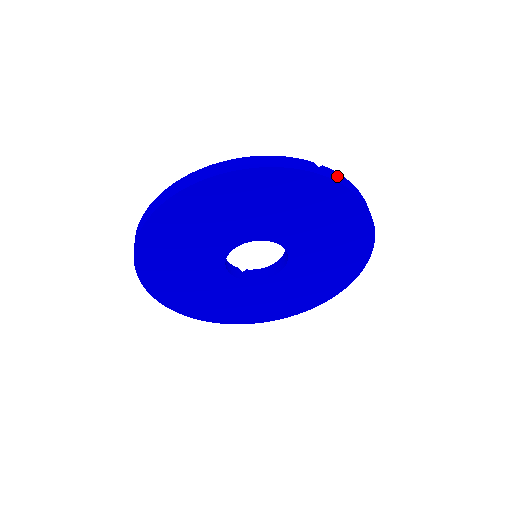
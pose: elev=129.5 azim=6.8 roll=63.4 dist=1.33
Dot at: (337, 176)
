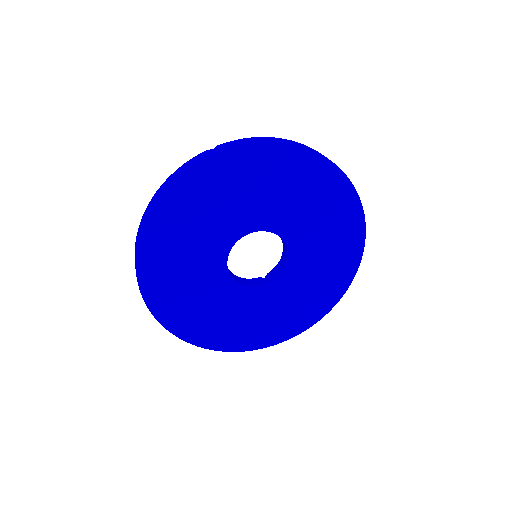
Dot at: (234, 142)
